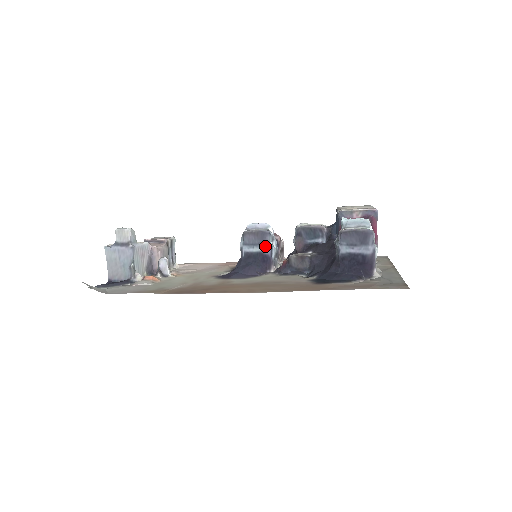
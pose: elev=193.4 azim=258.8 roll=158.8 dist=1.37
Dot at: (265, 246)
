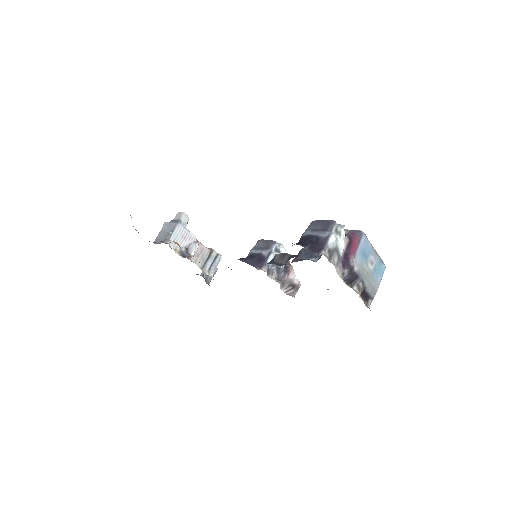
Dot at: (266, 250)
